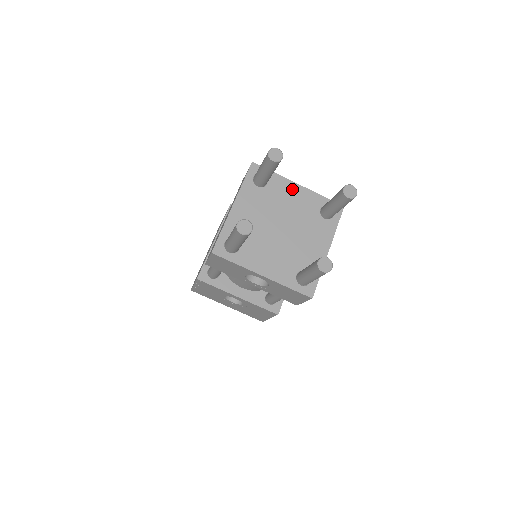
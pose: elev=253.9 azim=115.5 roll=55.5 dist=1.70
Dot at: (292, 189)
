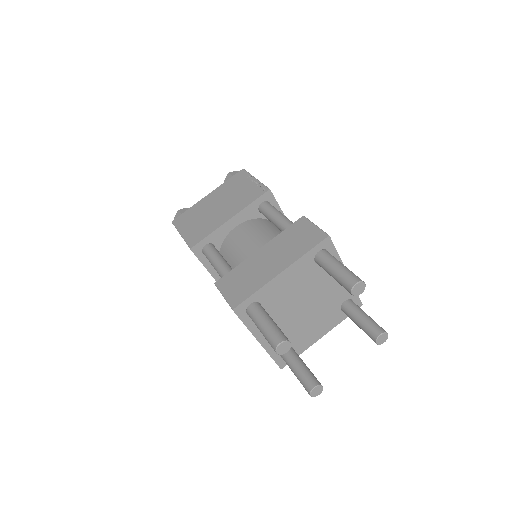
Dot at: occluded
